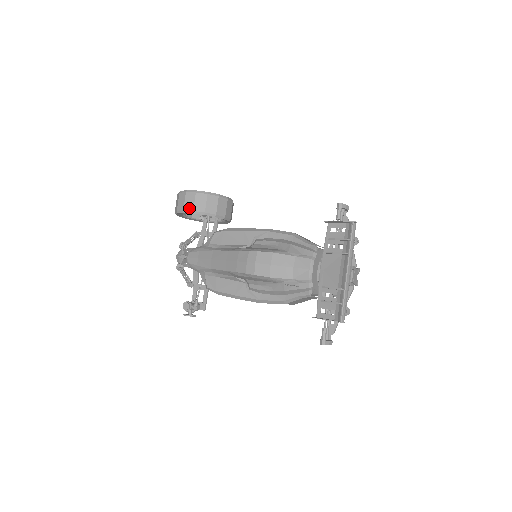
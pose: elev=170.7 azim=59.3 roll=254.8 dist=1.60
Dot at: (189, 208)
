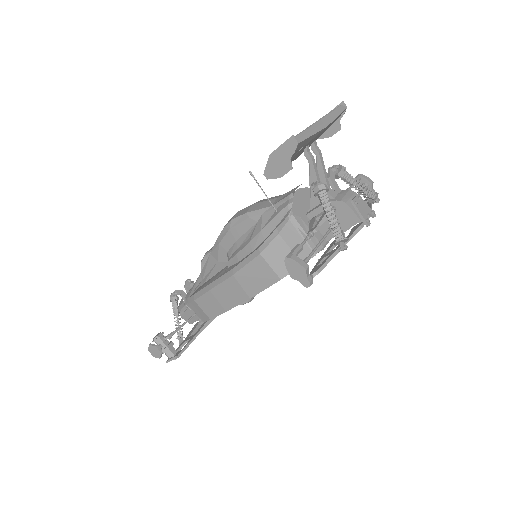
Dot at: occluded
